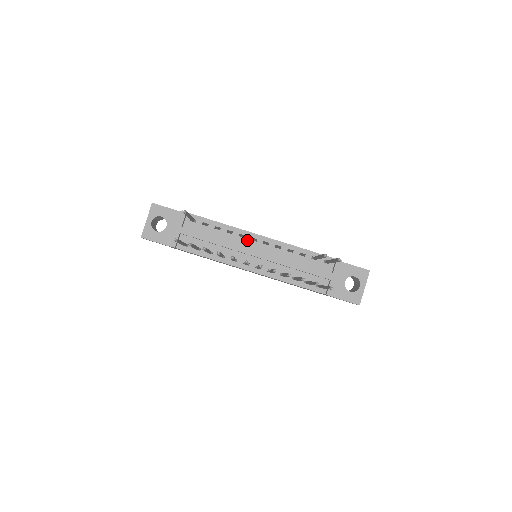
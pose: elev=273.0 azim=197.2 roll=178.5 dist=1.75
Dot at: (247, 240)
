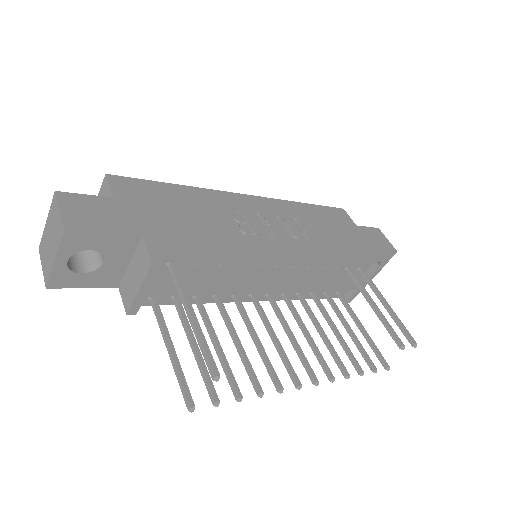
Dot at: (262, 270)
